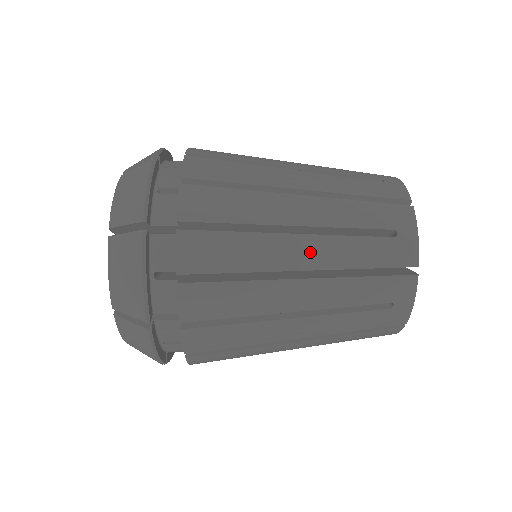
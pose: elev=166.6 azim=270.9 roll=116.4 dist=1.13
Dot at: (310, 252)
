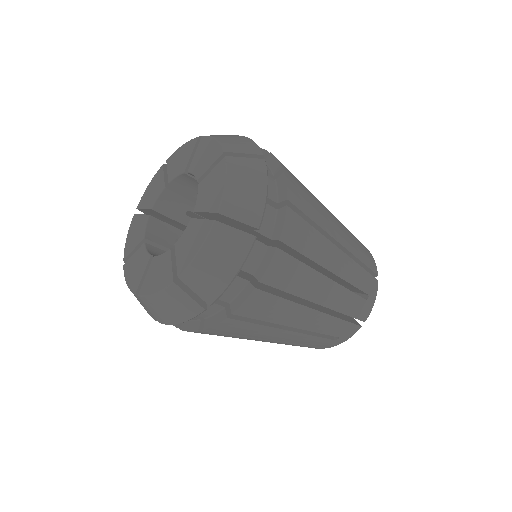
Dot at: (341, 234)
